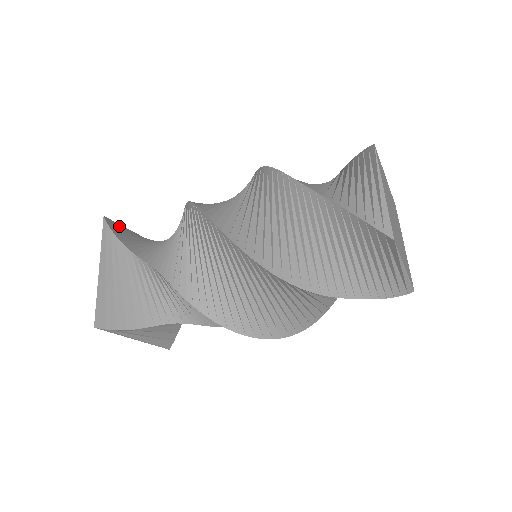
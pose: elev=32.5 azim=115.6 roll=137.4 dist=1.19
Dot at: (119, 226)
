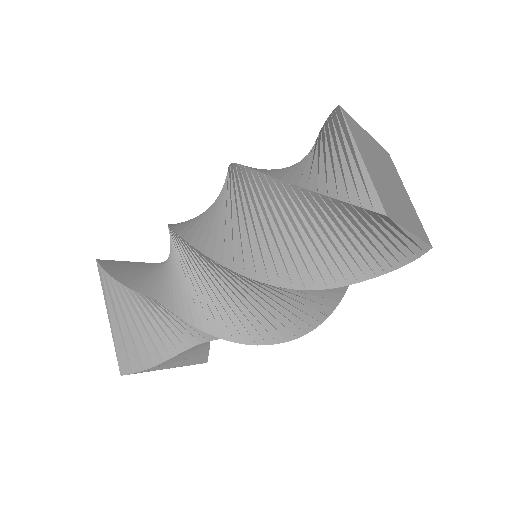
Dot at: (115, 263)
